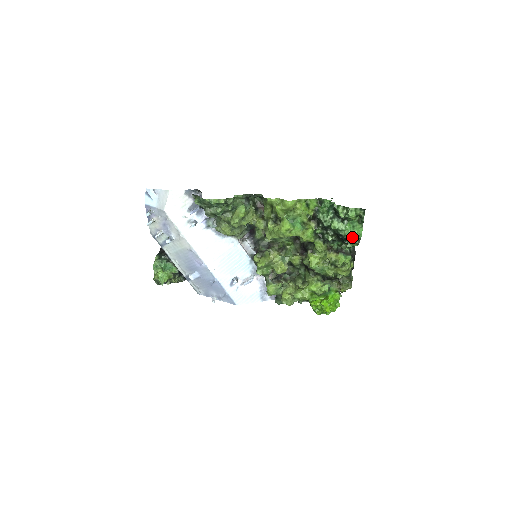
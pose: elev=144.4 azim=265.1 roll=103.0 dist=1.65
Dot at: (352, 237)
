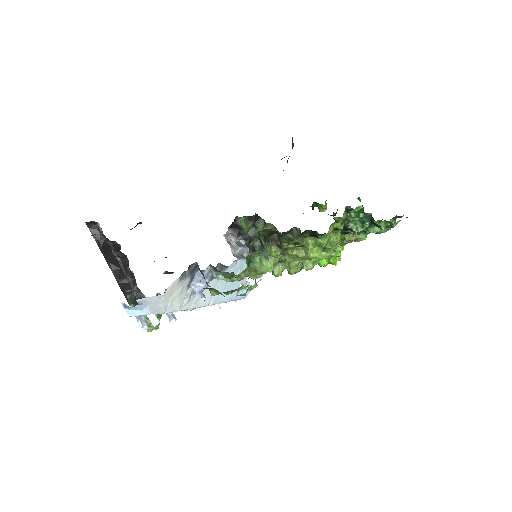
Dot at: occluded
